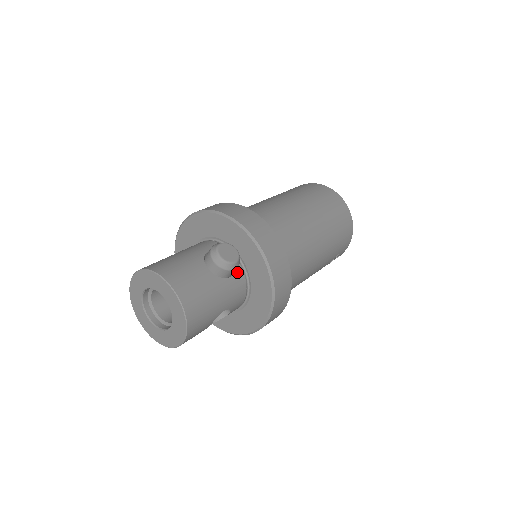
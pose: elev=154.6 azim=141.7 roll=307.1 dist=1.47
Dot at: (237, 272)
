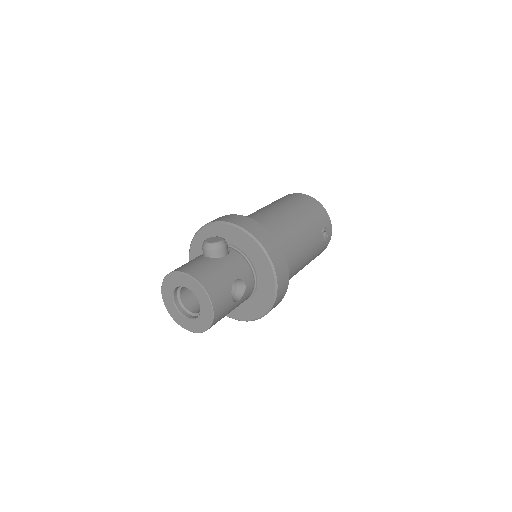
Dot at: (231, 252)
